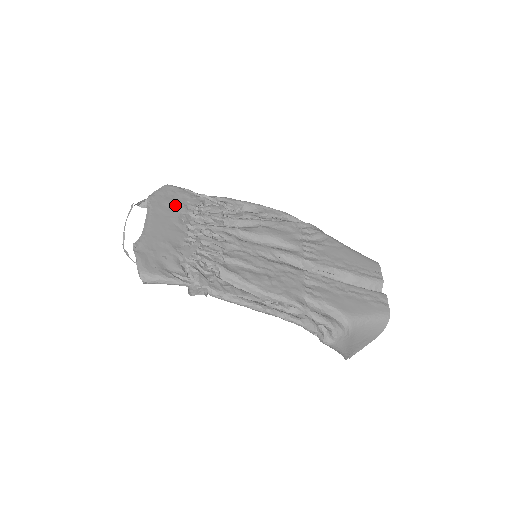
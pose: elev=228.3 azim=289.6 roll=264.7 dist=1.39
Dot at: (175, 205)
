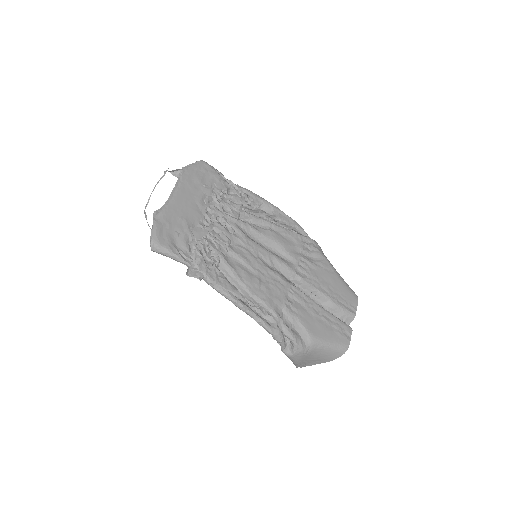
Dot at: (203, 184)
